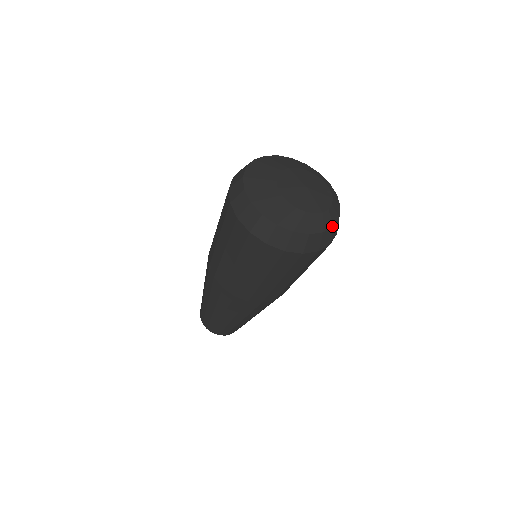
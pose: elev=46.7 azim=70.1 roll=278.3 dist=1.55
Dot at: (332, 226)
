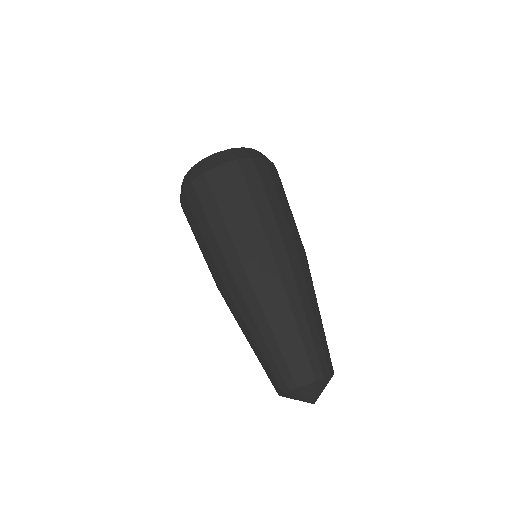
Dot at: (253, 149)
